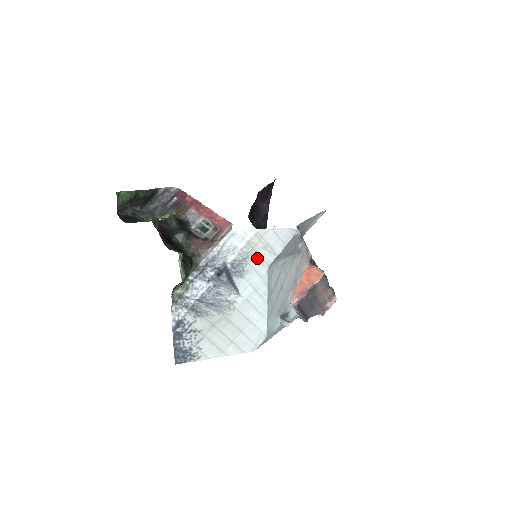
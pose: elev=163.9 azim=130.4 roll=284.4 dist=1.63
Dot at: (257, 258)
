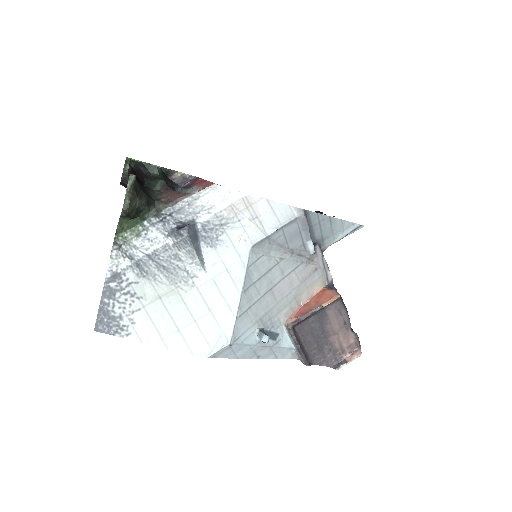
Dot at: (239, 229)
